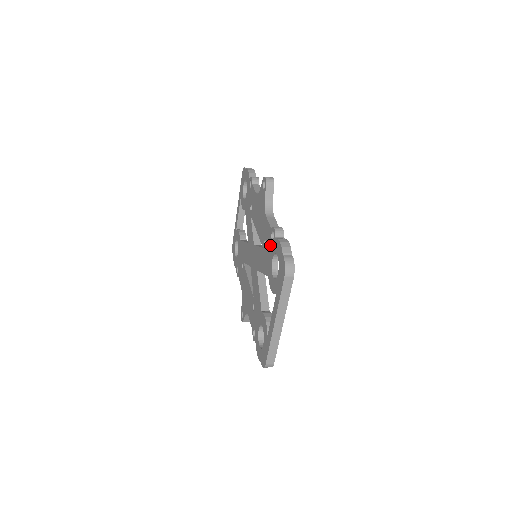
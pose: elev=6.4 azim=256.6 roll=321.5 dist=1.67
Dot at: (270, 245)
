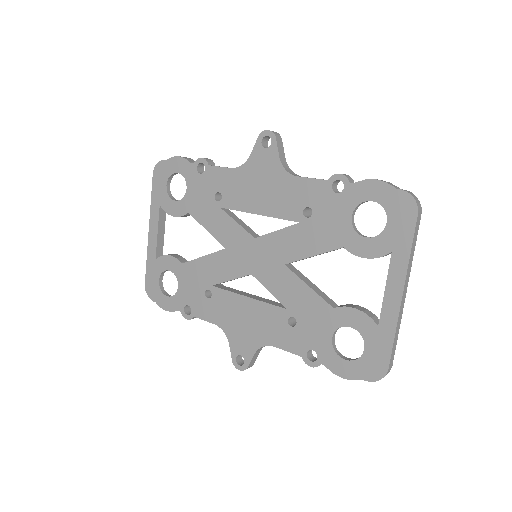
Dot at: (334, 202)
